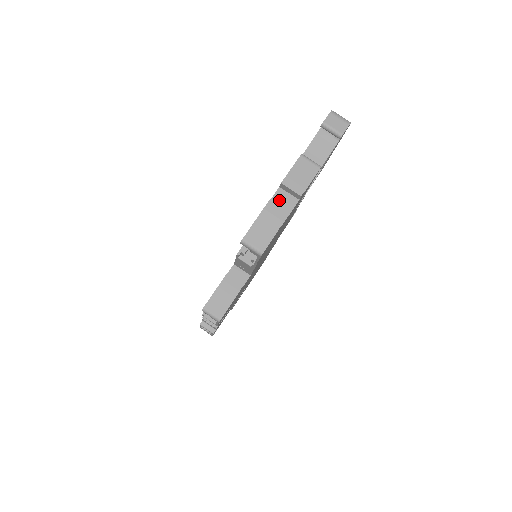
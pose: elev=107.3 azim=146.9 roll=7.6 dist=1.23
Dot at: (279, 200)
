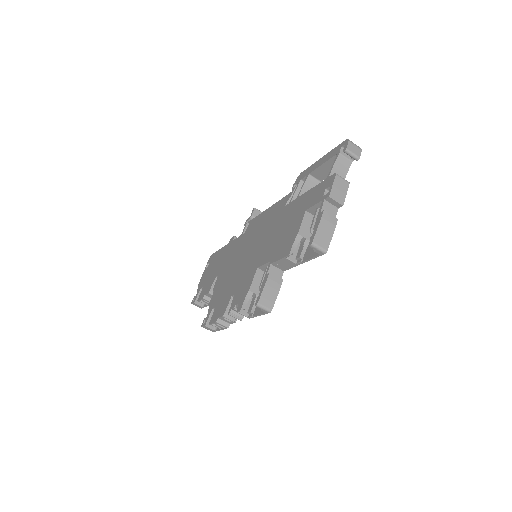
Dot at: (327, 210)
